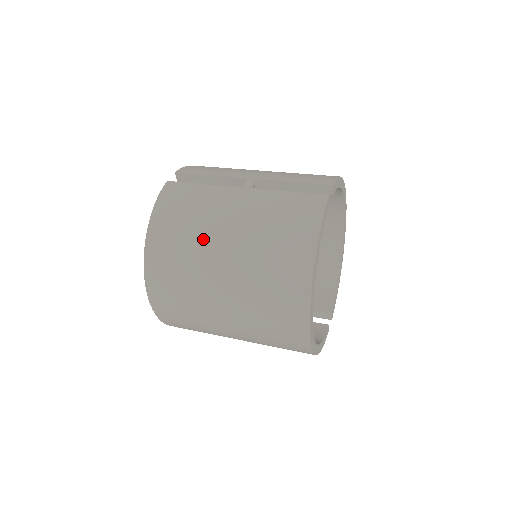
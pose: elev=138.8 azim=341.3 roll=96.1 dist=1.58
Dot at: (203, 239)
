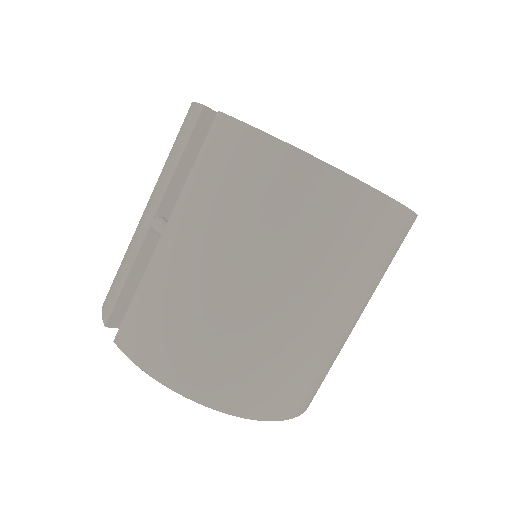
Dot at: (219, 312)
